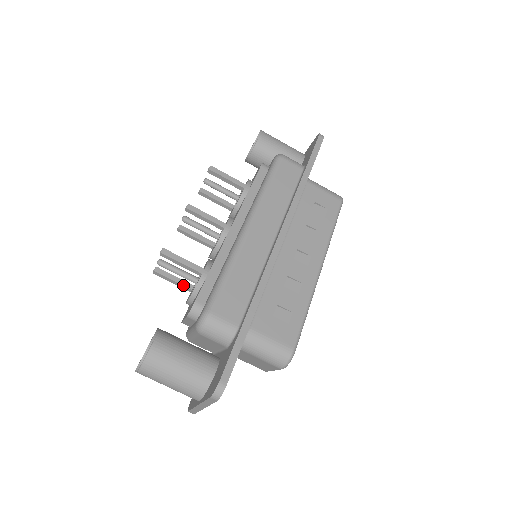
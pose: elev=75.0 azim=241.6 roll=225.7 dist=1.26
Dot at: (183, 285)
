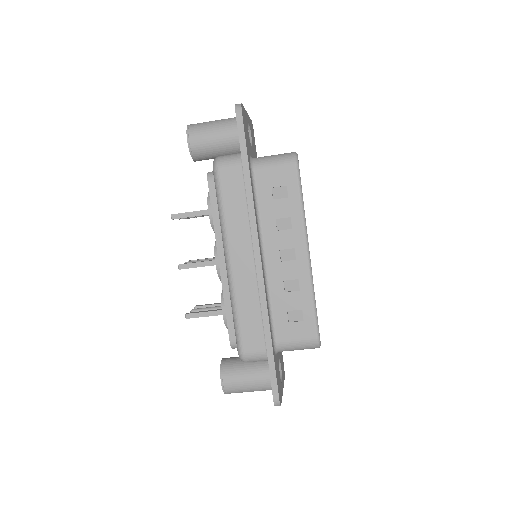
Dot at: occluded
